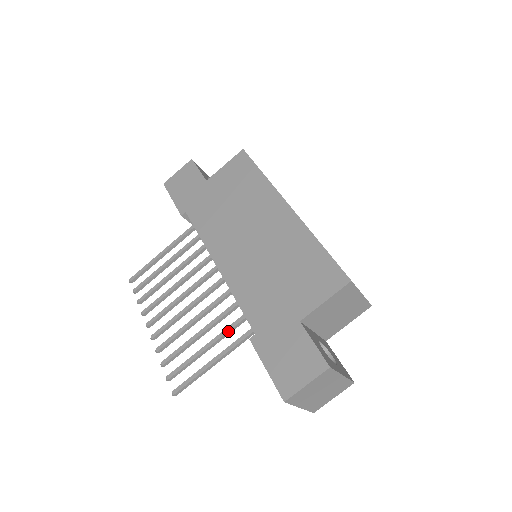
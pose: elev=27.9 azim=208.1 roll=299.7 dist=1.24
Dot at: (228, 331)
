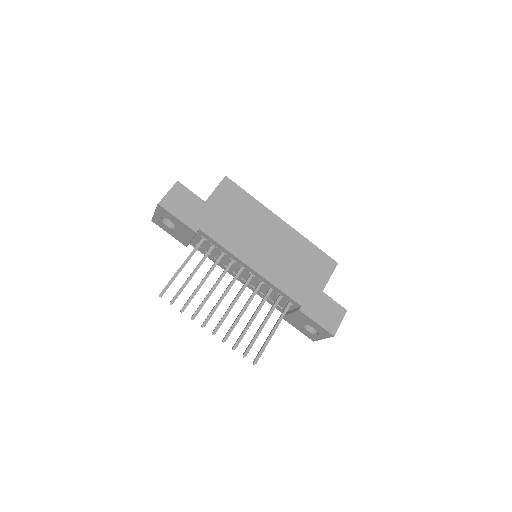
Dot at: occluded
